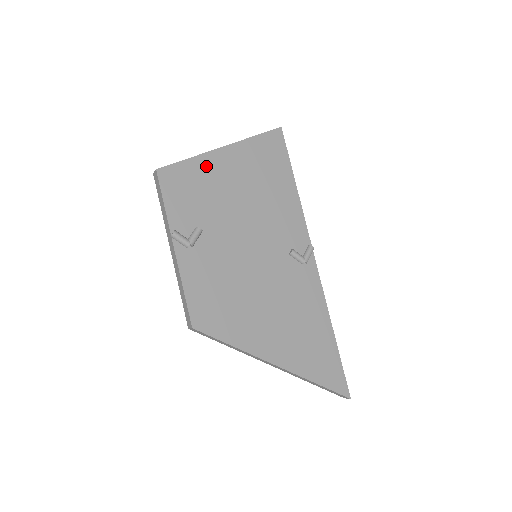
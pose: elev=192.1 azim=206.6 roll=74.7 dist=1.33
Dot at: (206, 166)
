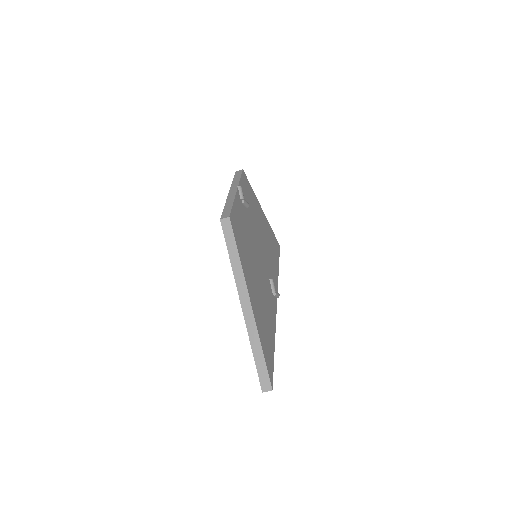
Dot at: (256, 201)
